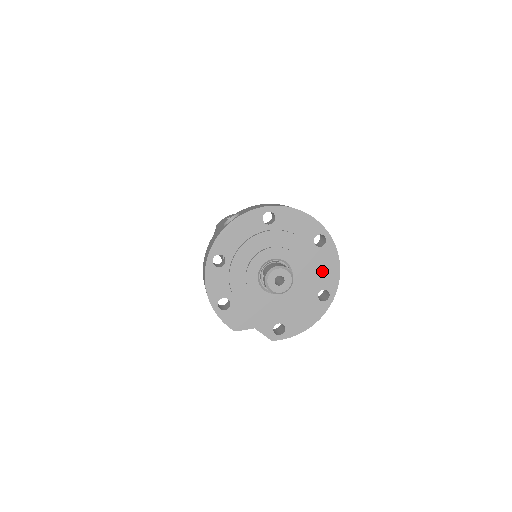
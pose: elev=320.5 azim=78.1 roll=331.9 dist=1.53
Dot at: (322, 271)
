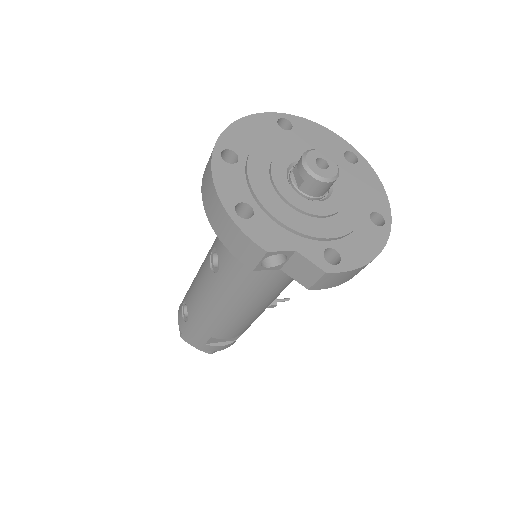
Dot at: (365, 190)
